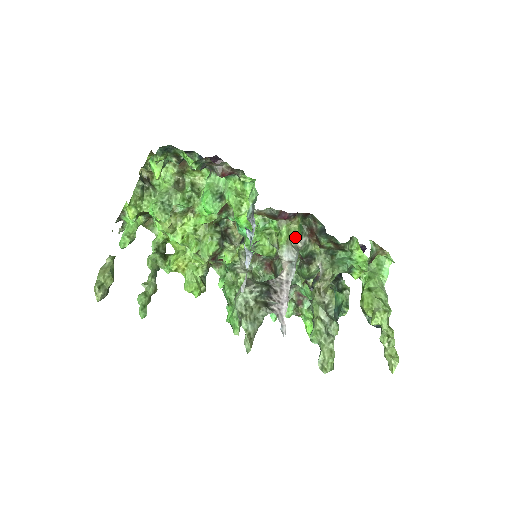
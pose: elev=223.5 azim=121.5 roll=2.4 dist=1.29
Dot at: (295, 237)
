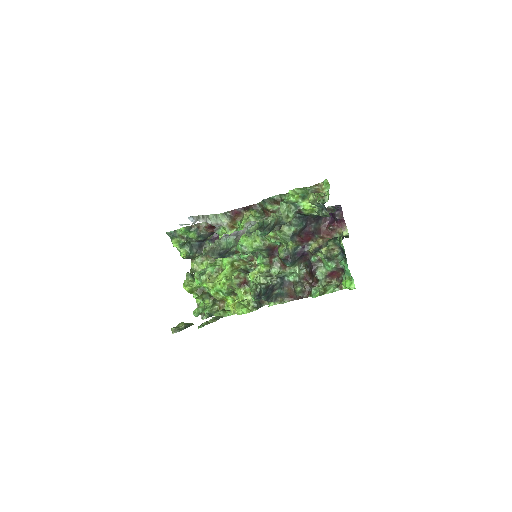
Dot at: (250, 218)
